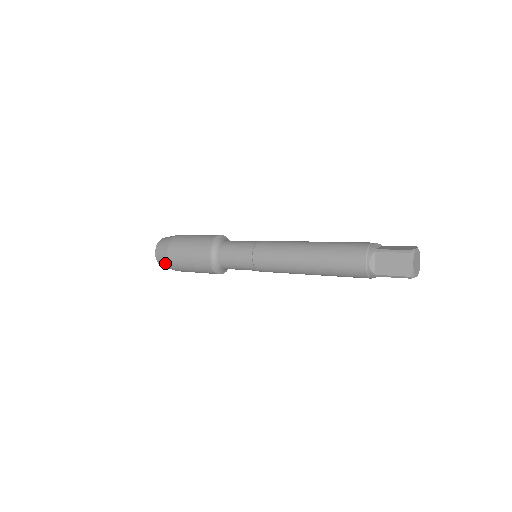
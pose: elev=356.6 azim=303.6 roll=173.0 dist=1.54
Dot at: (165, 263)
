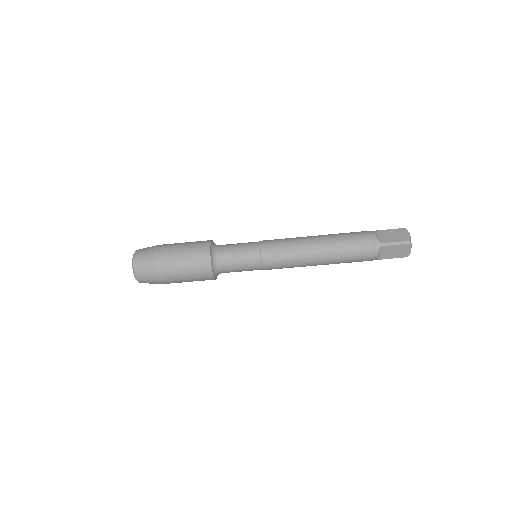
Dot at: (146, 259)
